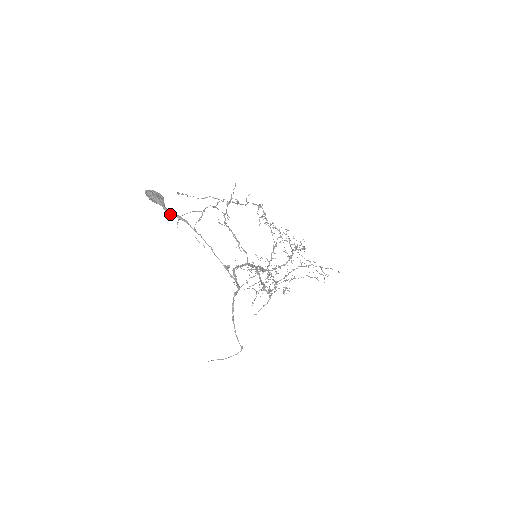
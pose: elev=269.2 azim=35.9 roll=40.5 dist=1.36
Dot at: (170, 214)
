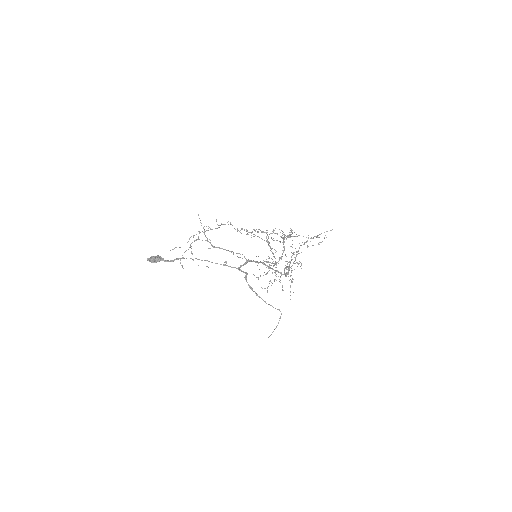
Dot at: occluded
